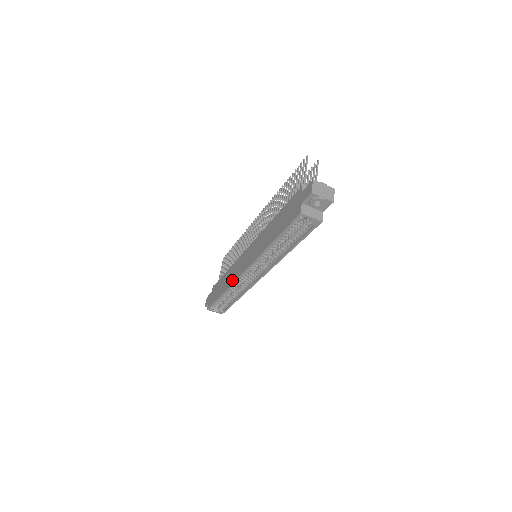
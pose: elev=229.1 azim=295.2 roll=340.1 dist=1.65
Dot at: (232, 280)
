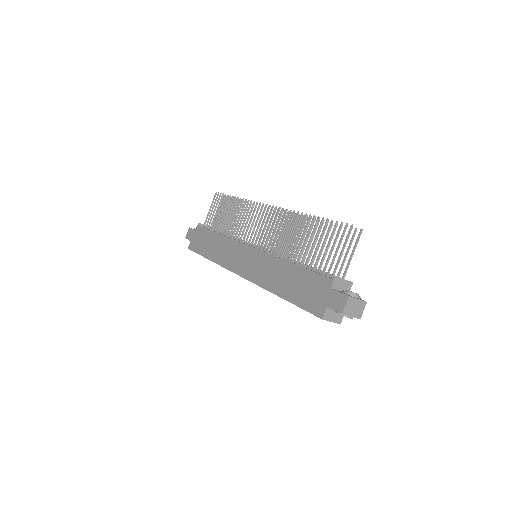
Dot at: (224, 262)
